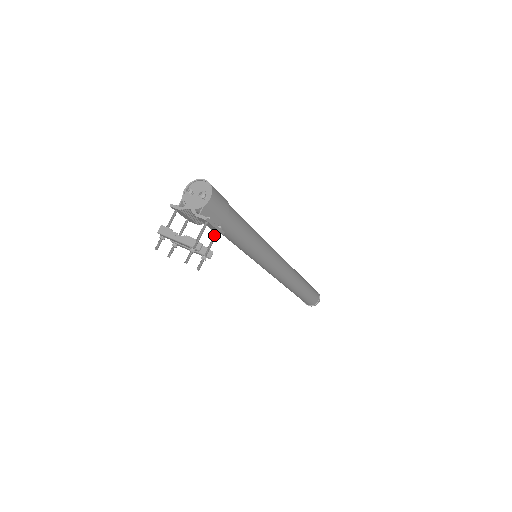
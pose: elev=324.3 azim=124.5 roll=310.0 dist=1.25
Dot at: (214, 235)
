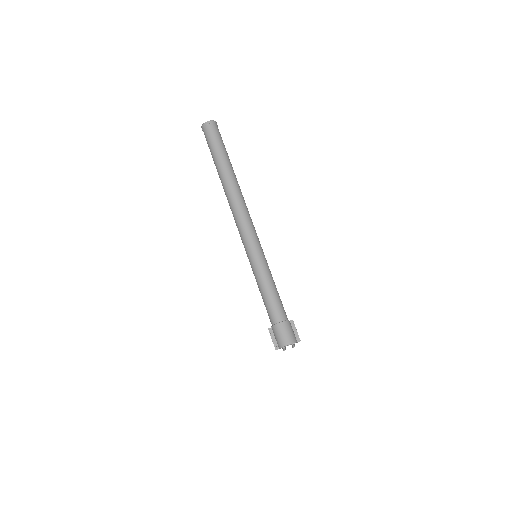
Dot at: (293, 326)
